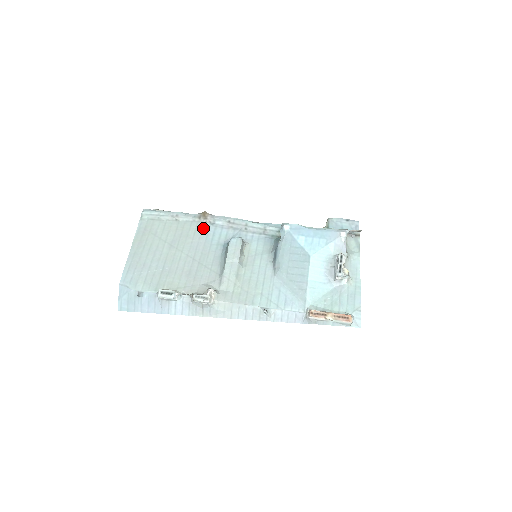
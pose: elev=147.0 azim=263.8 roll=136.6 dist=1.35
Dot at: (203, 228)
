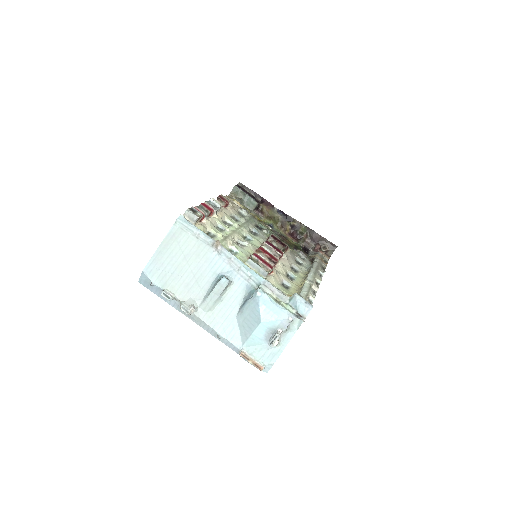
Dot at: (211, 254)
